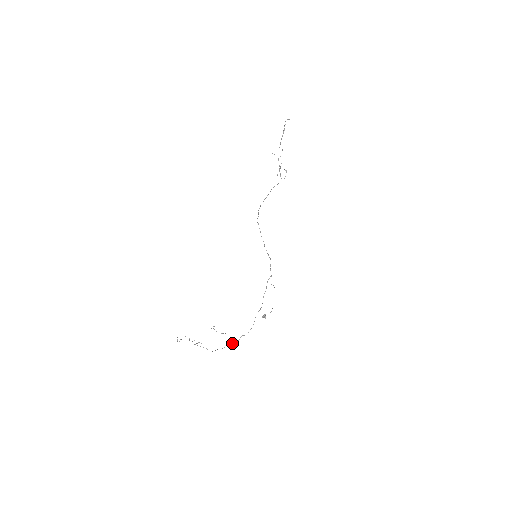
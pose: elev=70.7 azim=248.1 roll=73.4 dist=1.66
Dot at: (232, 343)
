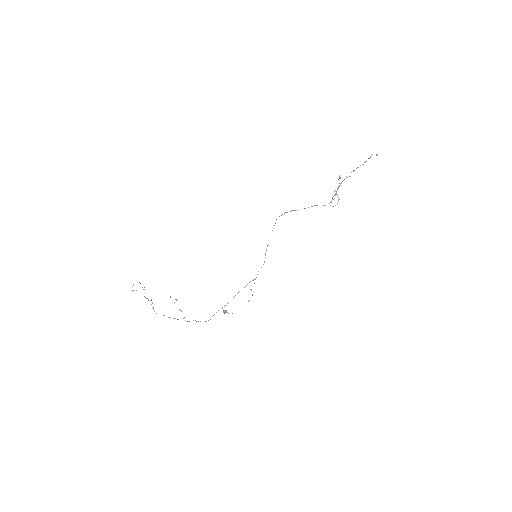
Dot at: occluded
